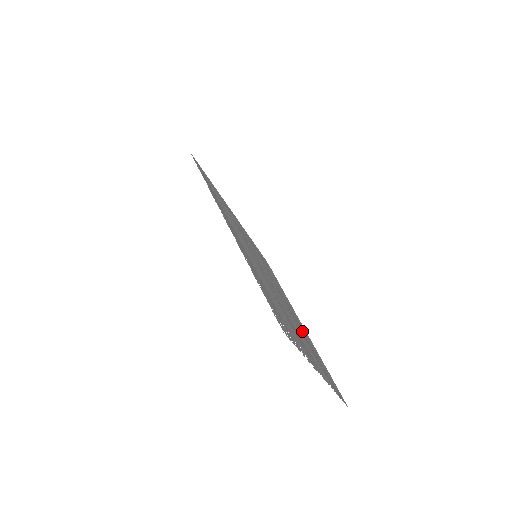
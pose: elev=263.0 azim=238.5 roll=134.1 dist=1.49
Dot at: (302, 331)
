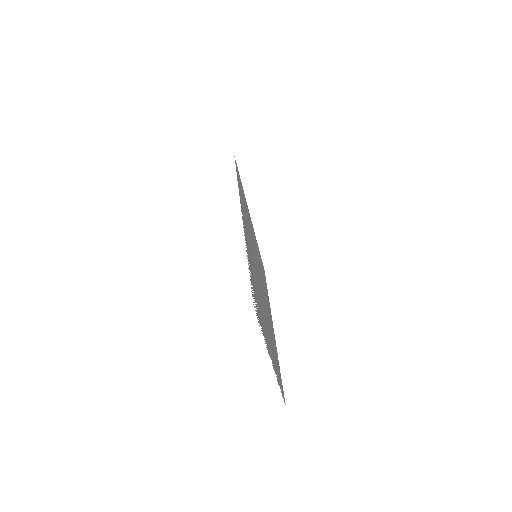
Dot at: occluded
